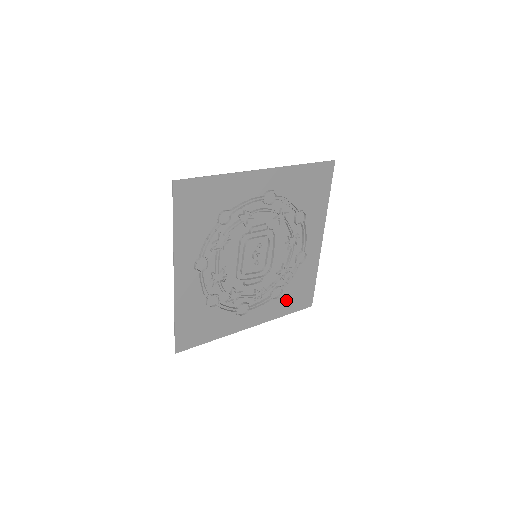
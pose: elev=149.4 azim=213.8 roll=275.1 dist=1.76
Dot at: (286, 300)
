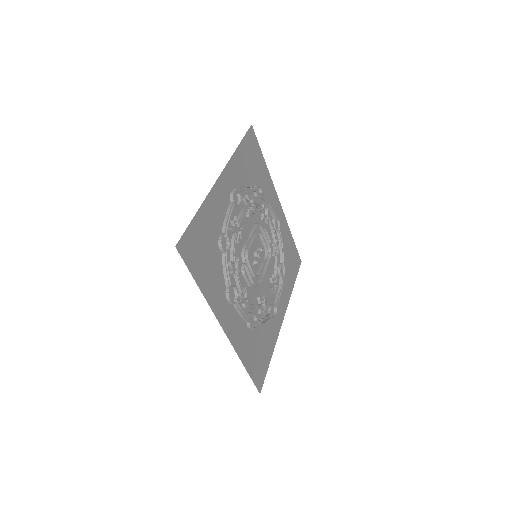
Dot at: (251, 346)
